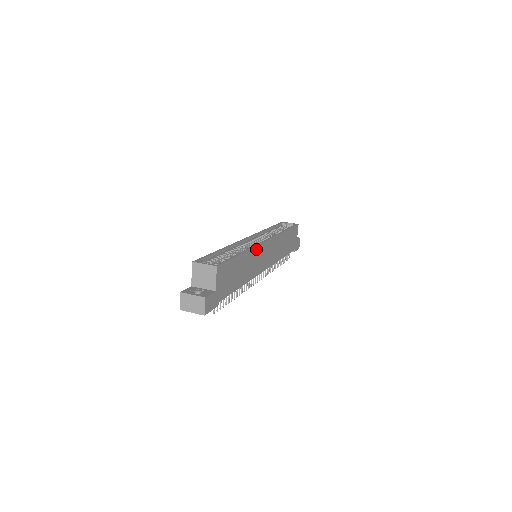
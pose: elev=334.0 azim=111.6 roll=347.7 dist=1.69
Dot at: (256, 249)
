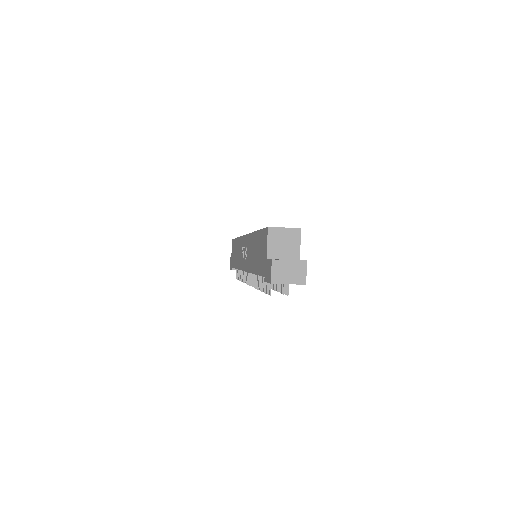
Dot at: occluded
